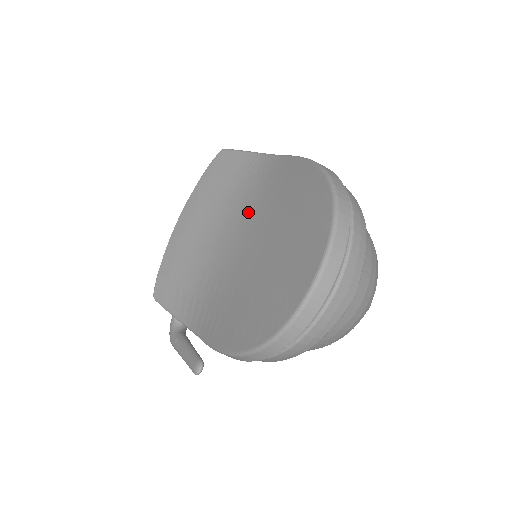
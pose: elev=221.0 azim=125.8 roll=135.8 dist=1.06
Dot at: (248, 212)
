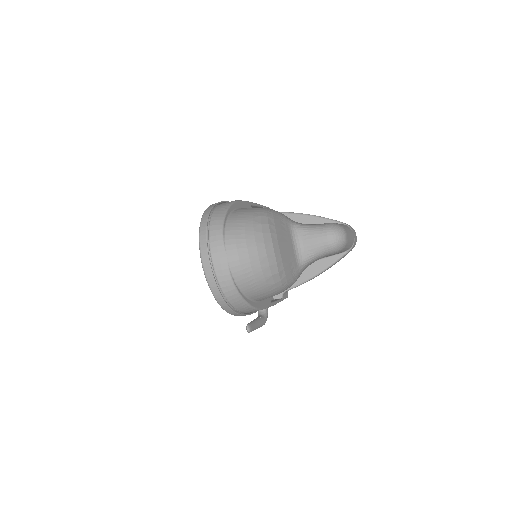
Dot at: occluded
